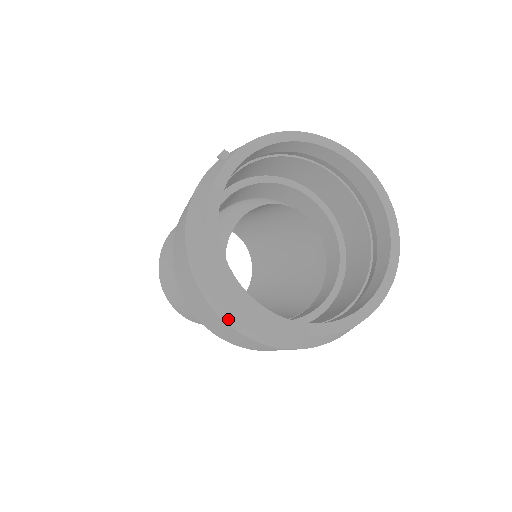
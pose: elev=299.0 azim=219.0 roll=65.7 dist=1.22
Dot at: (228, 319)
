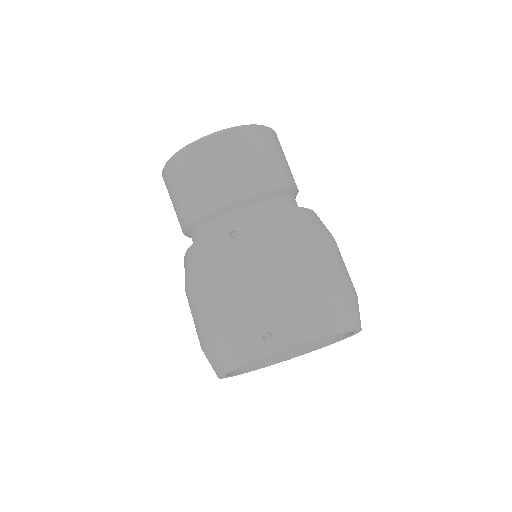
Dot at: occluded
